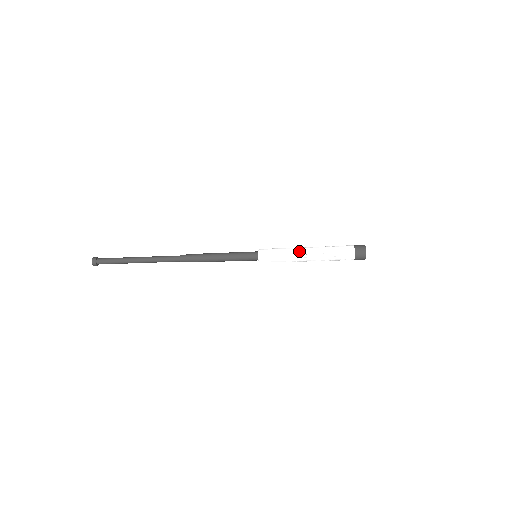
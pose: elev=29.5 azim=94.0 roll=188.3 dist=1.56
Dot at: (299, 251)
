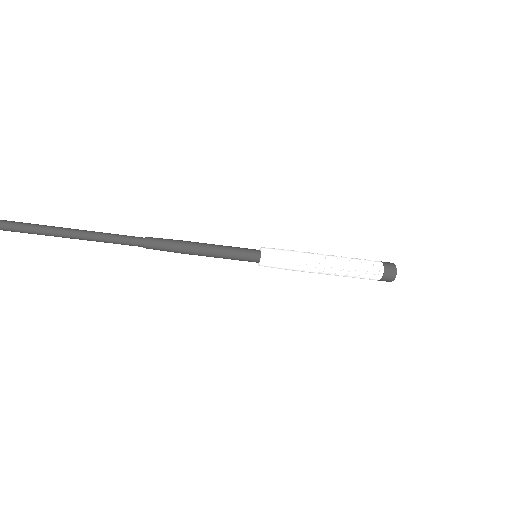
Dot at: (316, 266)
